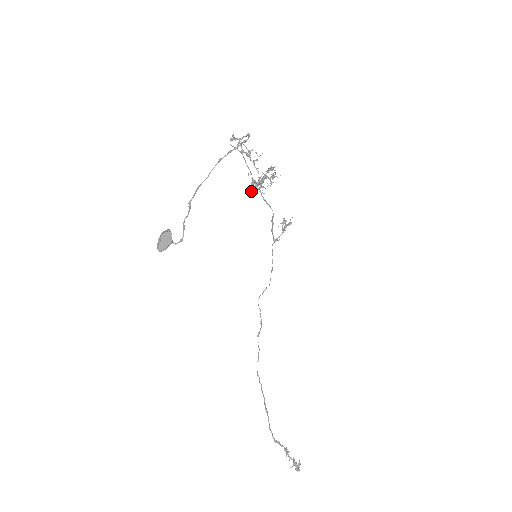
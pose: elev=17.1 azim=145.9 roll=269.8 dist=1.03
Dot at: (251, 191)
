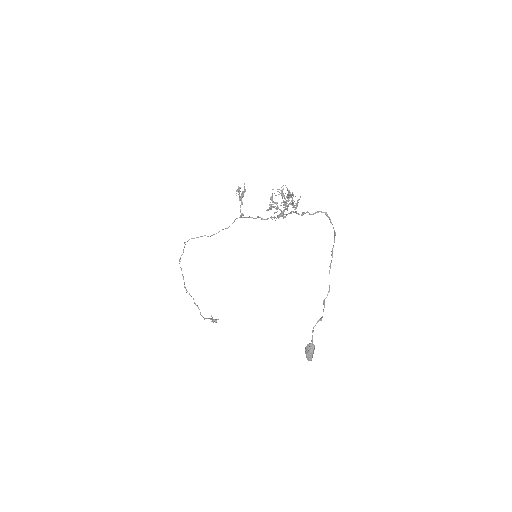
Dot at: occluded
